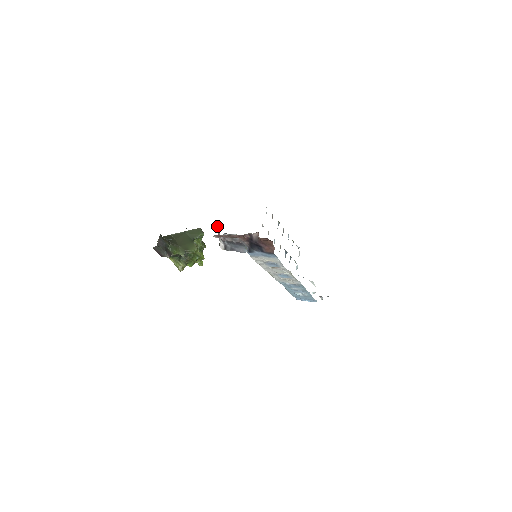
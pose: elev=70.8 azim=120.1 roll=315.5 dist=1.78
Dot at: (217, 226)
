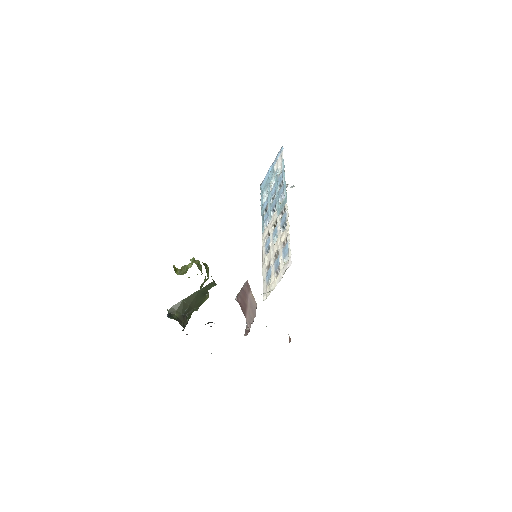
Dot at: (248, 324)
